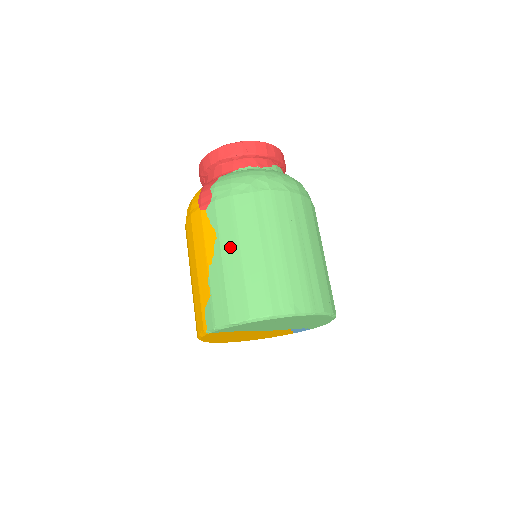
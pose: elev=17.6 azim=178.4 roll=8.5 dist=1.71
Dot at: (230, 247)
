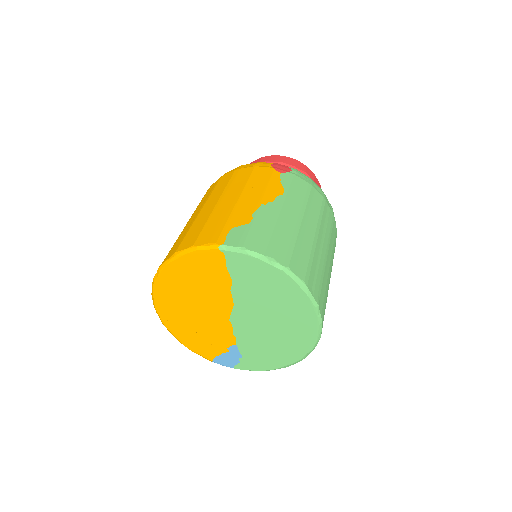
Dot at: (294, 209)
